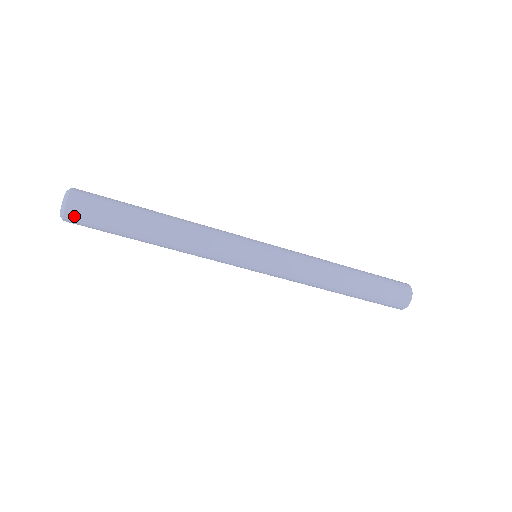
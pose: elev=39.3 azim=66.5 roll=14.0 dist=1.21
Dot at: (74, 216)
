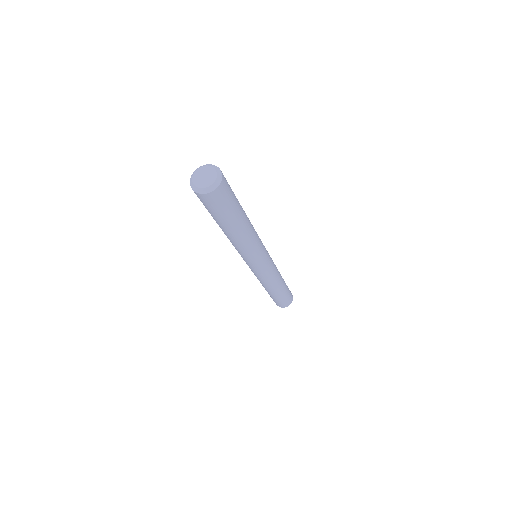
Dot at: (214, 196)
